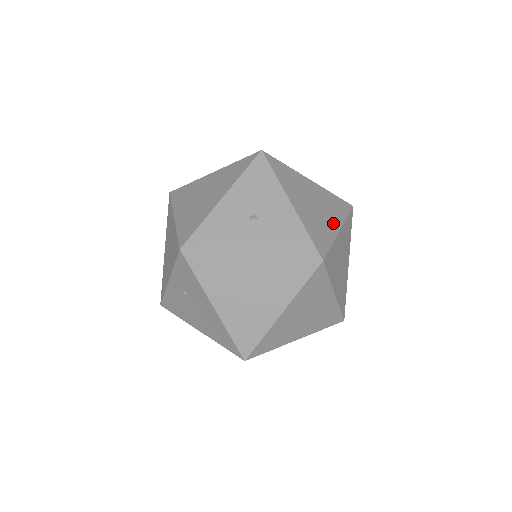
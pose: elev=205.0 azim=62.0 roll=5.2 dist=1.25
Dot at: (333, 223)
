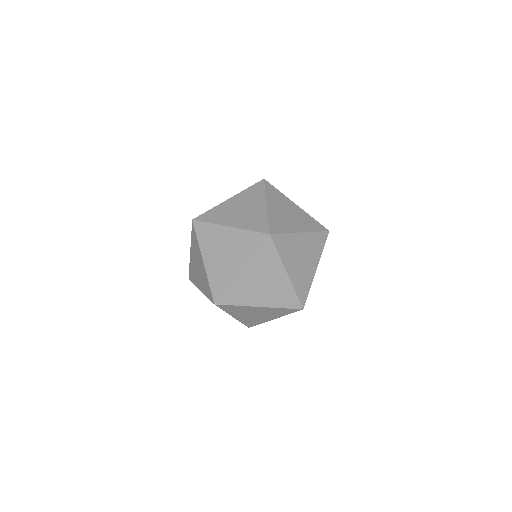
Dot at: occluded
